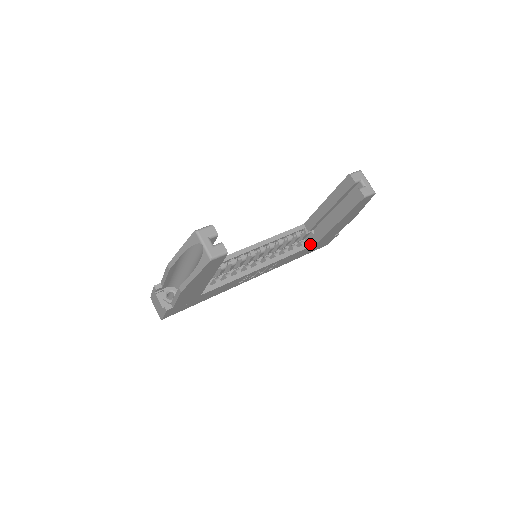
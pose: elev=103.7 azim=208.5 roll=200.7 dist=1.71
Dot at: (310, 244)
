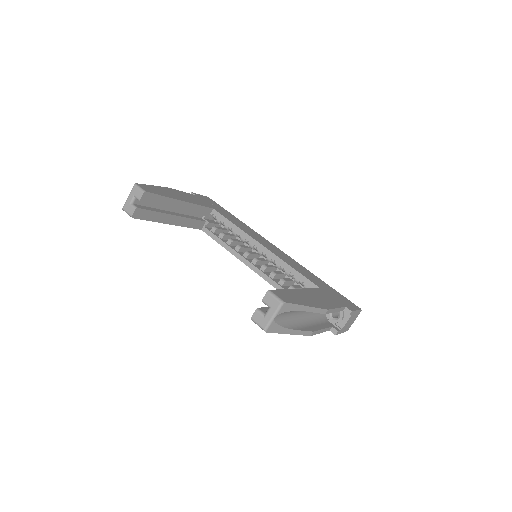
Dot at: occluded
